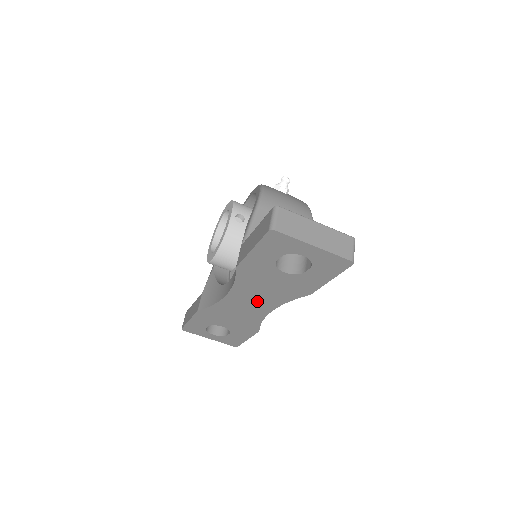
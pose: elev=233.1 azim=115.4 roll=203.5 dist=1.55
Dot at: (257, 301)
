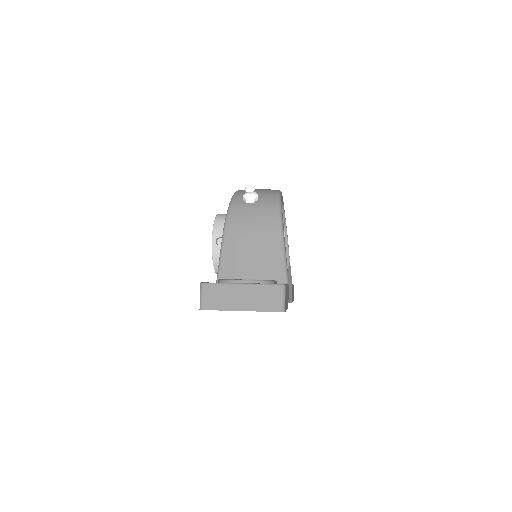
Dot at: occluded
